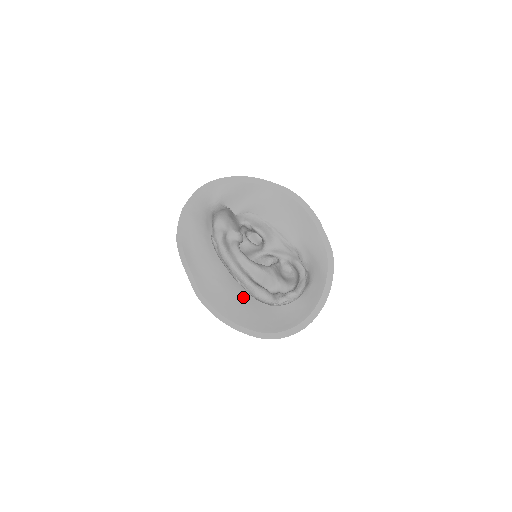
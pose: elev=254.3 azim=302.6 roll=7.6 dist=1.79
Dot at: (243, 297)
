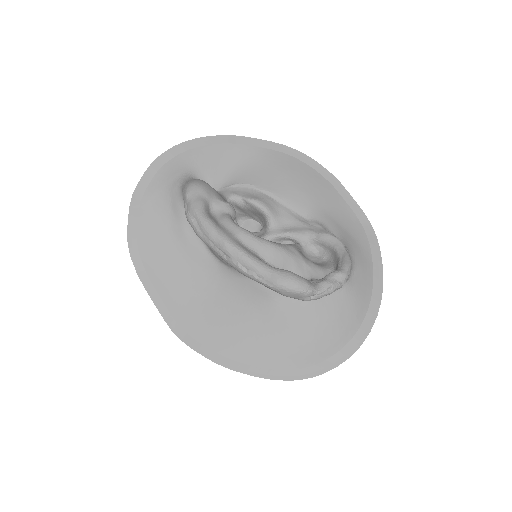
Dot at: (251, 313)
